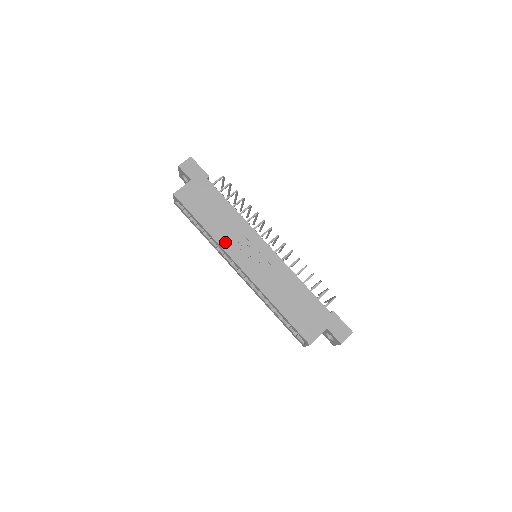
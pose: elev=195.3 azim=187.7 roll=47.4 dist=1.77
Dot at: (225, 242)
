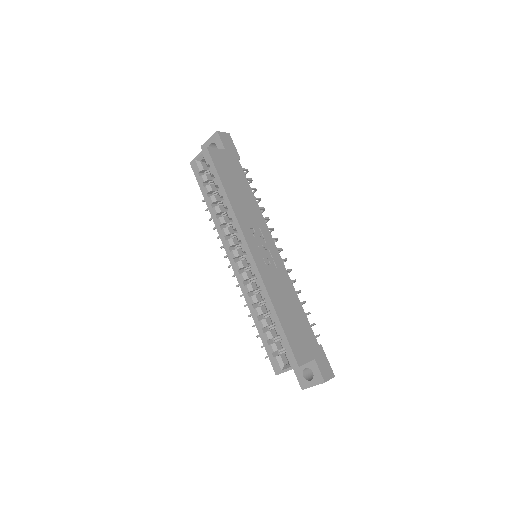
Dot at: (242, 219)
